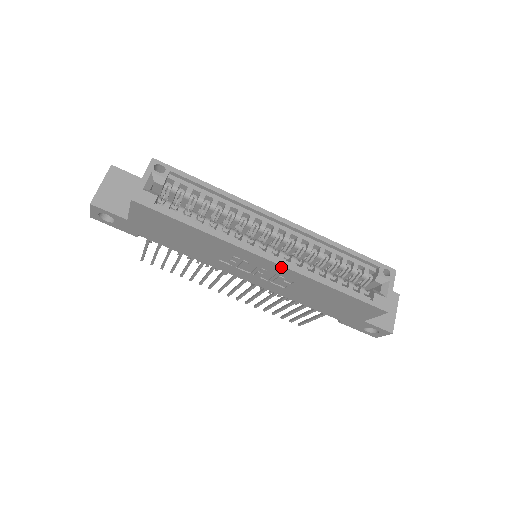
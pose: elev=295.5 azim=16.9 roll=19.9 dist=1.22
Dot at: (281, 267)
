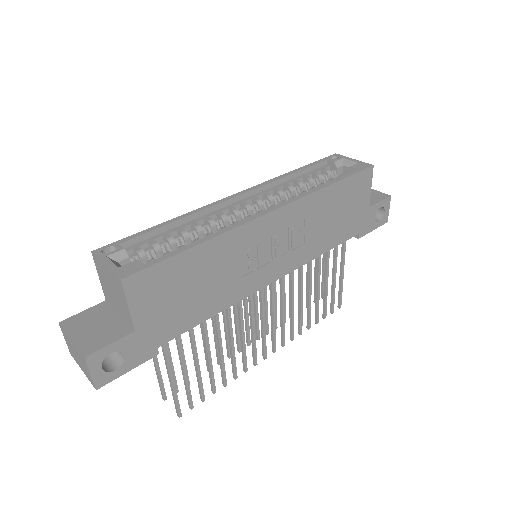
Dot at: (286, 209)
